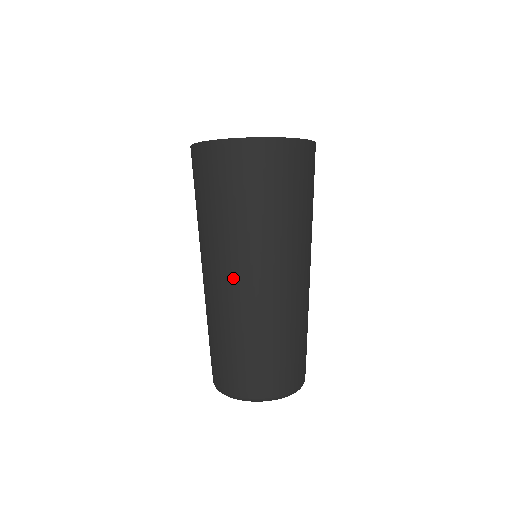
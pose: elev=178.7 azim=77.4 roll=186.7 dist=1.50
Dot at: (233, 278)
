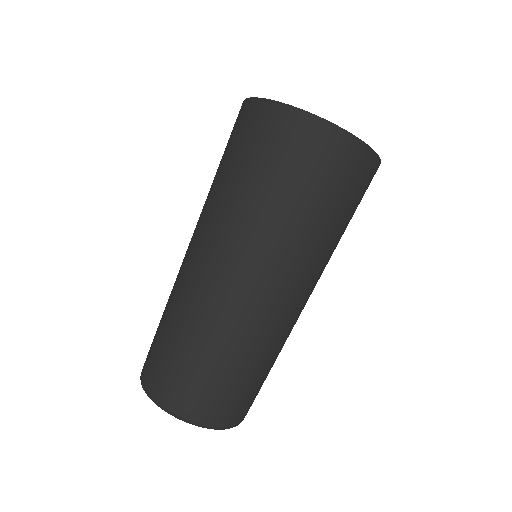
Dot at: (213, 261)
